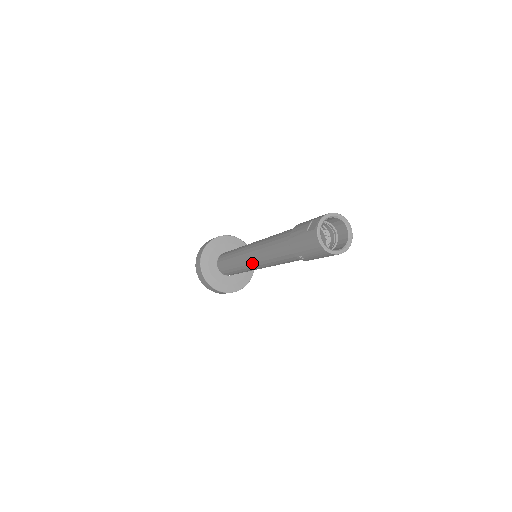
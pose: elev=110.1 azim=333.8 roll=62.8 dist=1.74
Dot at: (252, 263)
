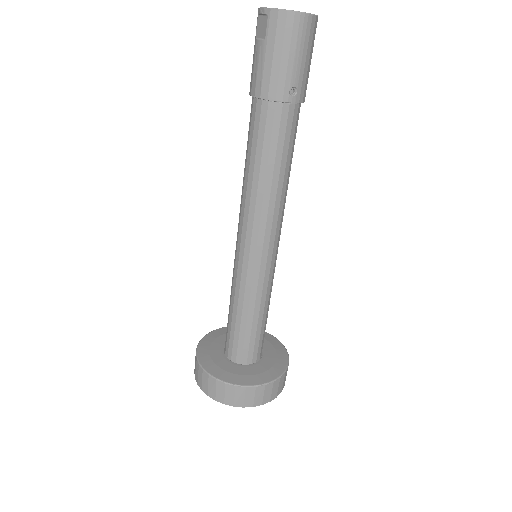
Dot at: (262, 246)
